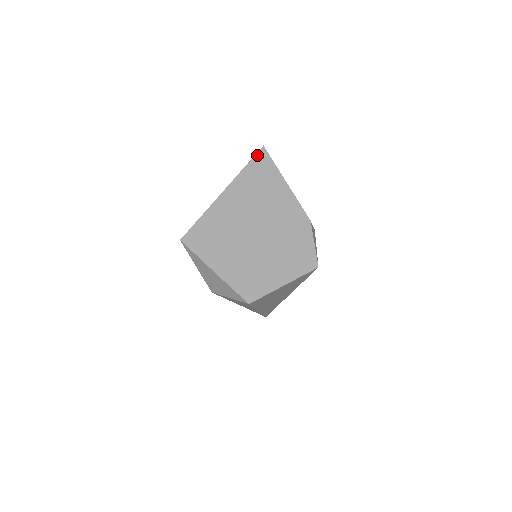
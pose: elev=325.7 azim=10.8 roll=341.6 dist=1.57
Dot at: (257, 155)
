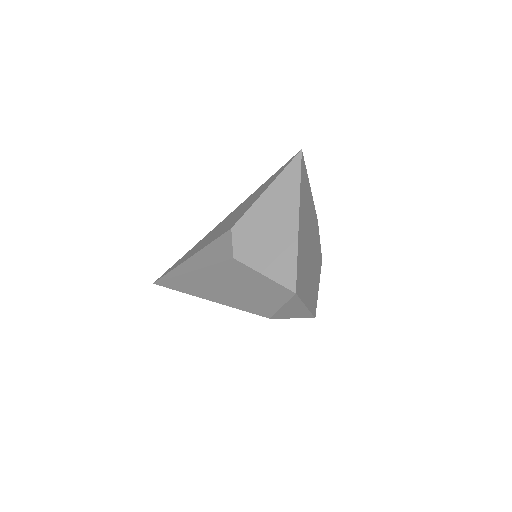
Dot at: (302, 163)
